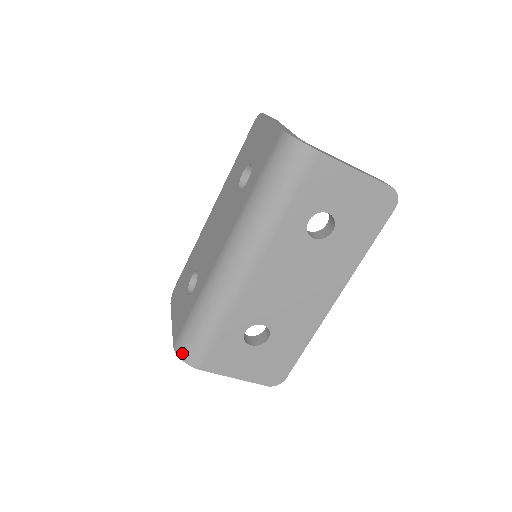
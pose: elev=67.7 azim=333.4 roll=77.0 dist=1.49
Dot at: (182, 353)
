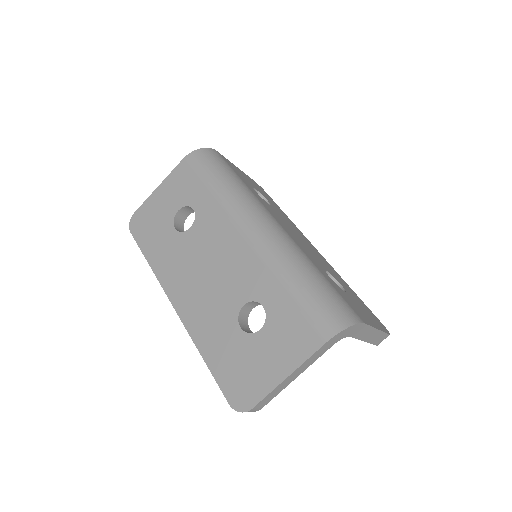
Dot at: (340, 322)
